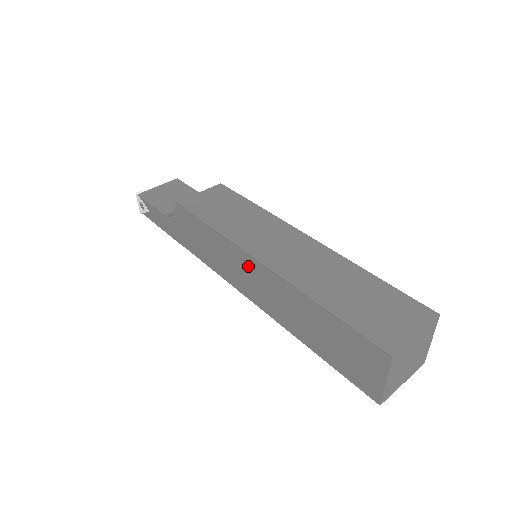
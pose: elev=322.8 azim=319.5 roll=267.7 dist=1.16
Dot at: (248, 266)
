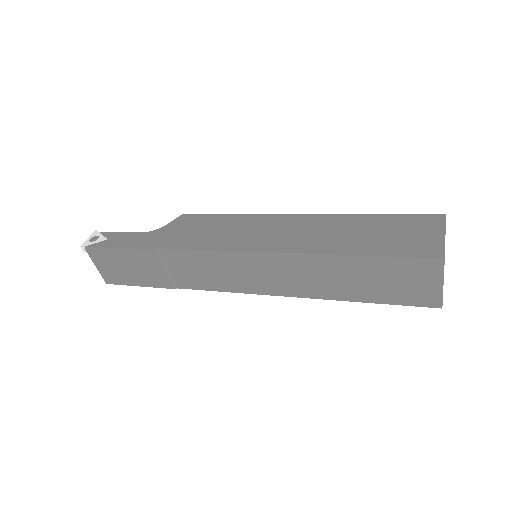
Dot at: (277, 223)
